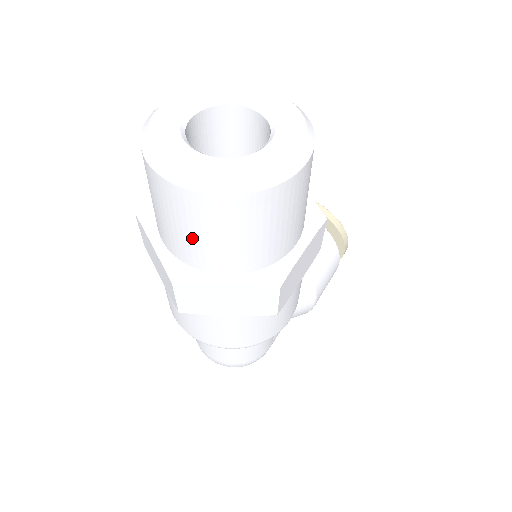
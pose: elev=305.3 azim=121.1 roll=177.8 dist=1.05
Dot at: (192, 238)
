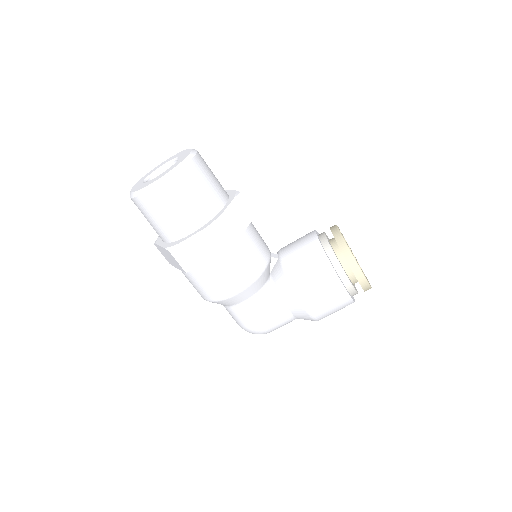
Dot at: occluded
